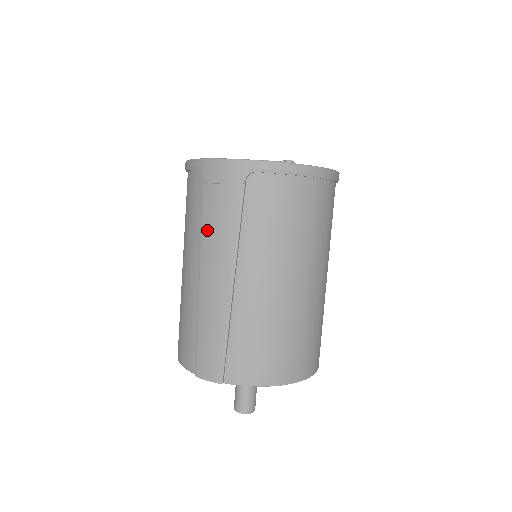
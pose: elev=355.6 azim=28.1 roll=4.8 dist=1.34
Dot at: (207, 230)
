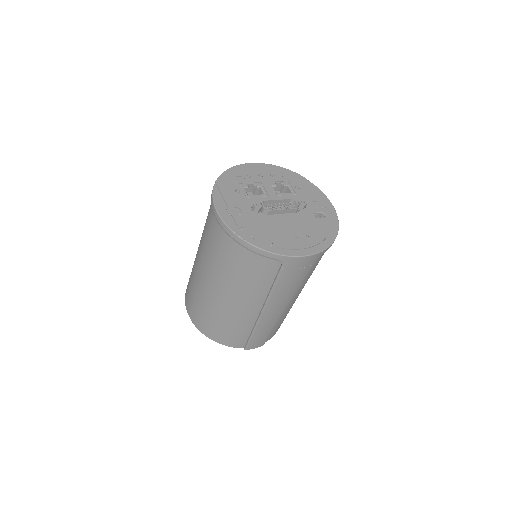
Dot at: (279, 292)
